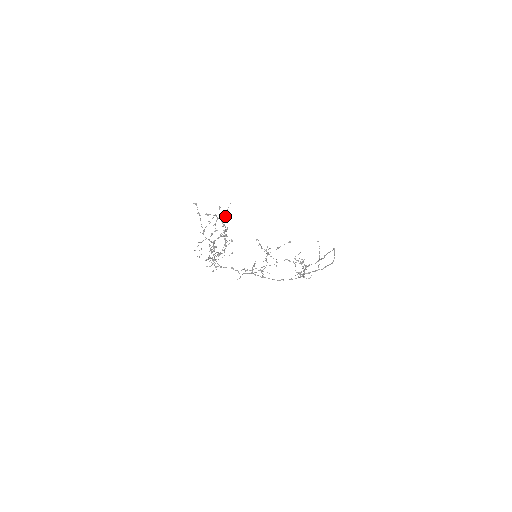
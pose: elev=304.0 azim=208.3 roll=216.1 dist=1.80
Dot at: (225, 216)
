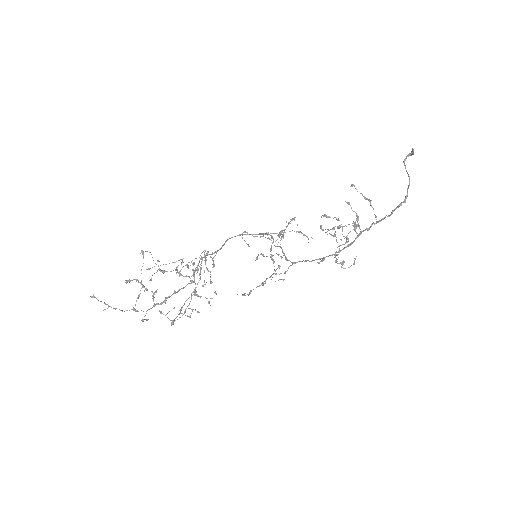
Dot at: occluded
